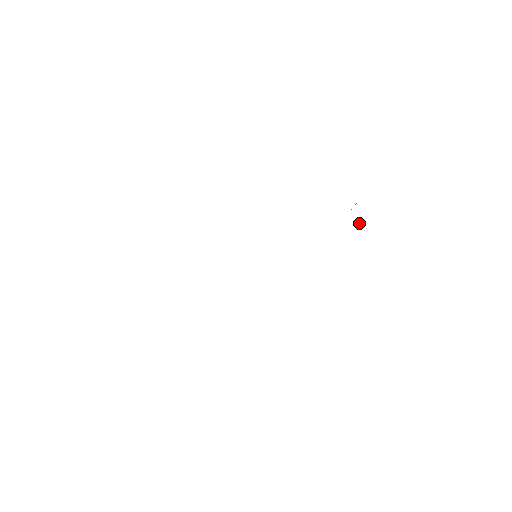
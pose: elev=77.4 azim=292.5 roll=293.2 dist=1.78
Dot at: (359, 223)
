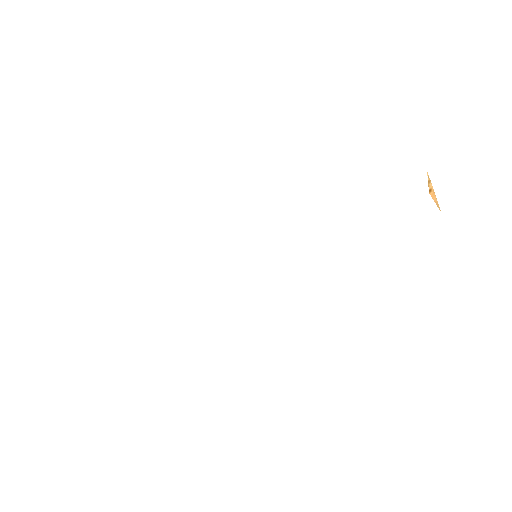
Dot at: (433, 193)
